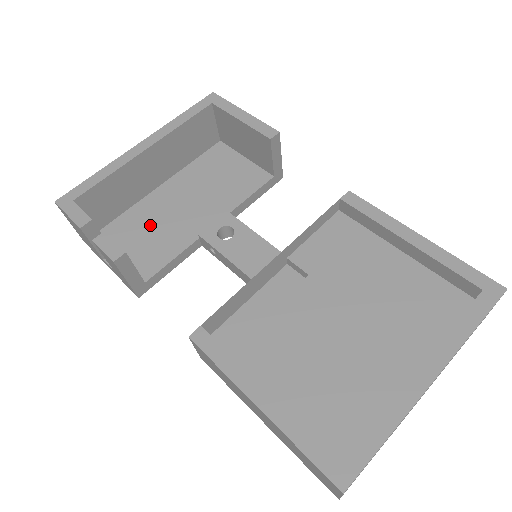
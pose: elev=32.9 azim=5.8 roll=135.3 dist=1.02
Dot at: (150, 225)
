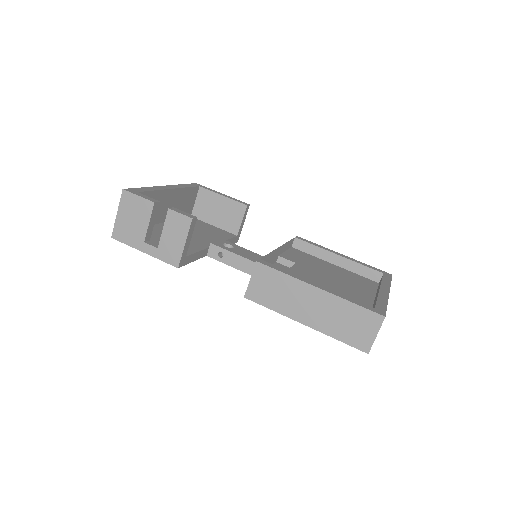
Dot at: occluded
